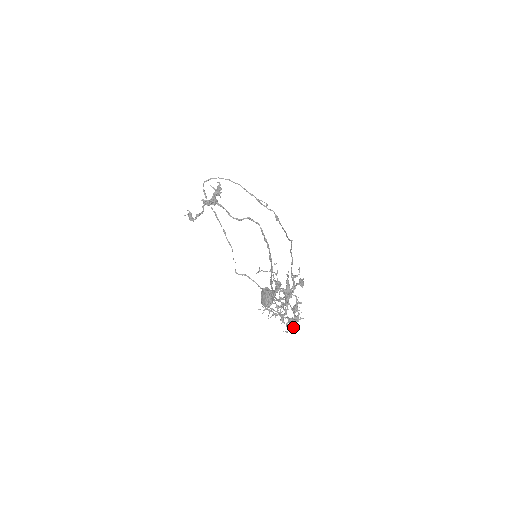
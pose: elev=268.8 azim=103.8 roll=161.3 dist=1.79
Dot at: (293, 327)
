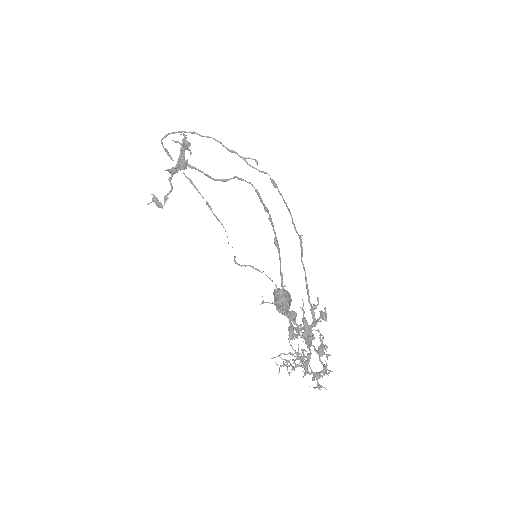
Dot at: (322, 386)
